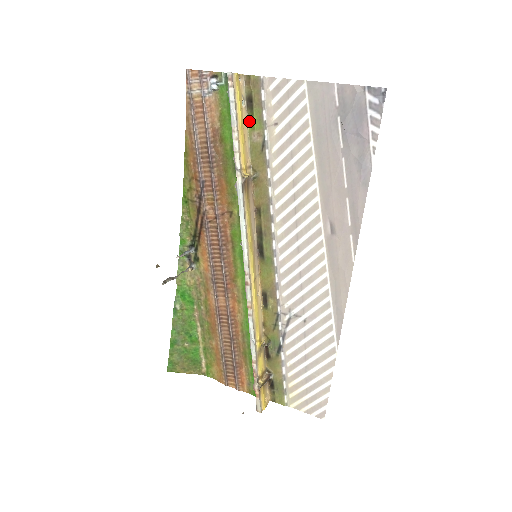
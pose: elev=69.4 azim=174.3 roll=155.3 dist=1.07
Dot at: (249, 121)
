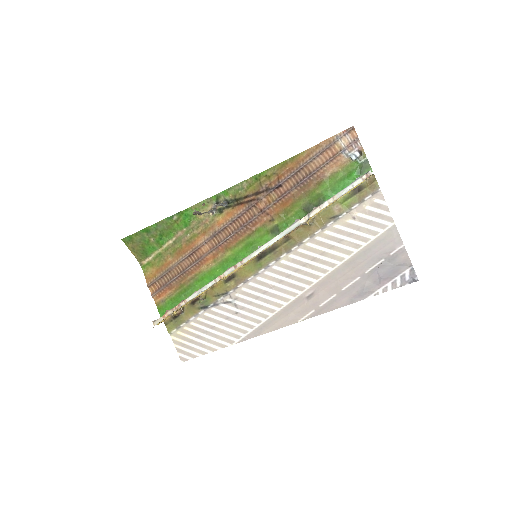
Dot at: (345, 197)
